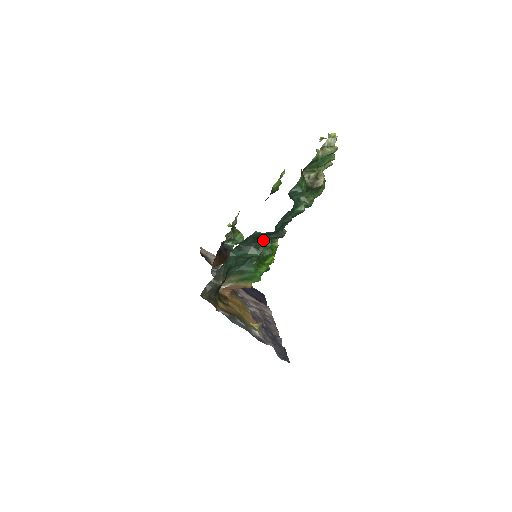
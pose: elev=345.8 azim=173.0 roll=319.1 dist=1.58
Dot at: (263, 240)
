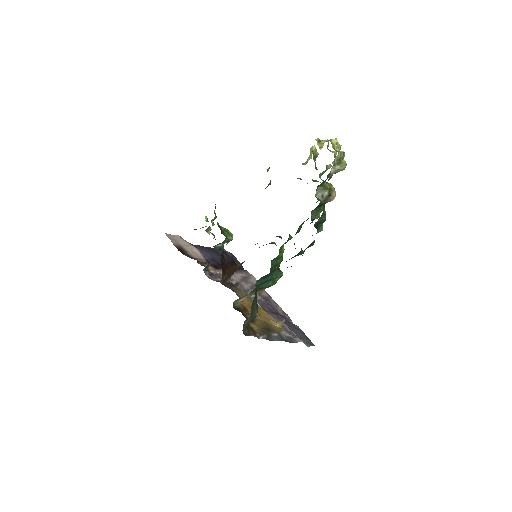
Dot at: occluded
